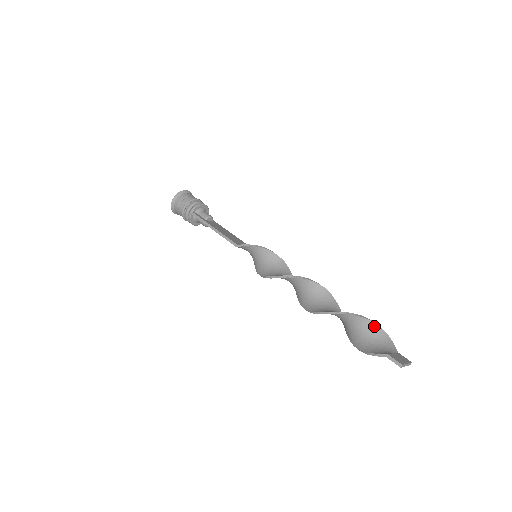
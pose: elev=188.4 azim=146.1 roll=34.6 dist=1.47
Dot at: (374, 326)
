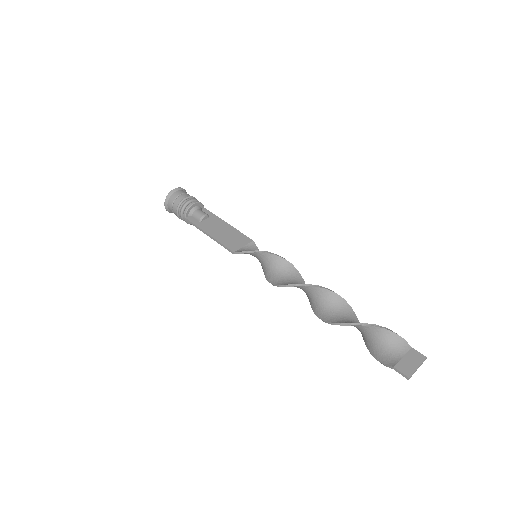
Dot at: (379, 330)
